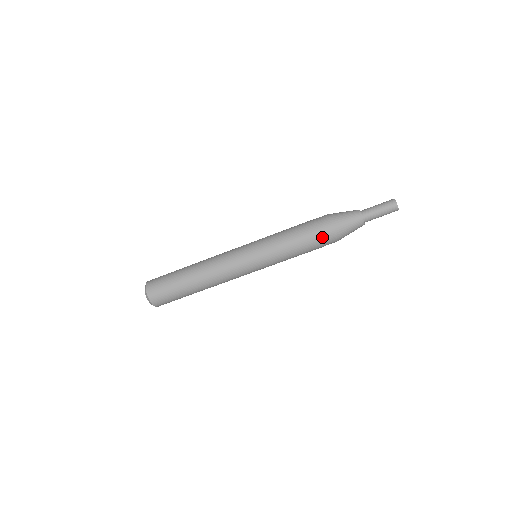
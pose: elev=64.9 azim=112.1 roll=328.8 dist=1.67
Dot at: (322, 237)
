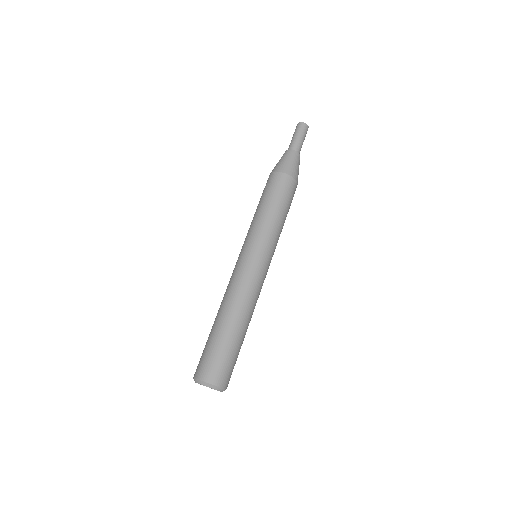
Dot at: (282, 185)
